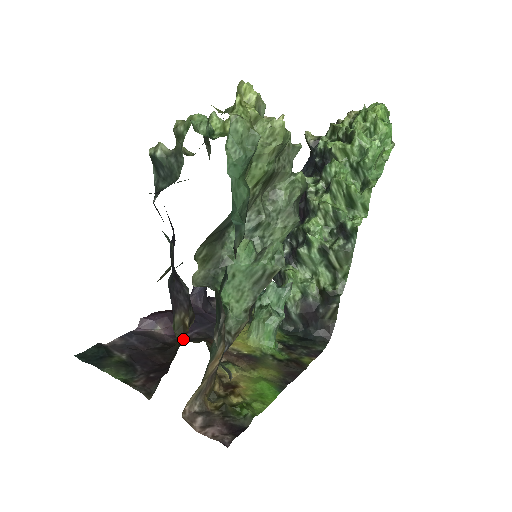
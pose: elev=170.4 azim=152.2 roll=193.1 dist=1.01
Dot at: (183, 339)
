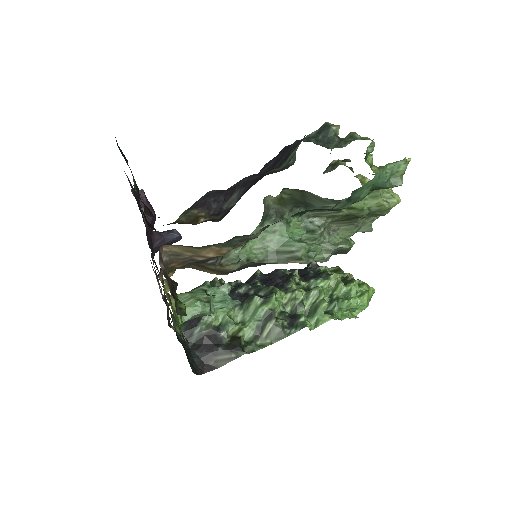
Dot at: (188, 223)
